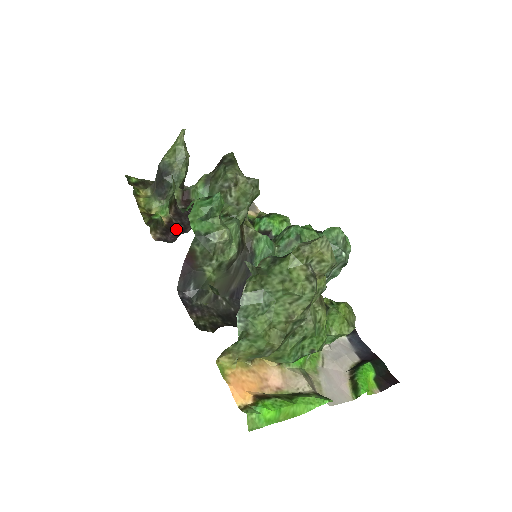
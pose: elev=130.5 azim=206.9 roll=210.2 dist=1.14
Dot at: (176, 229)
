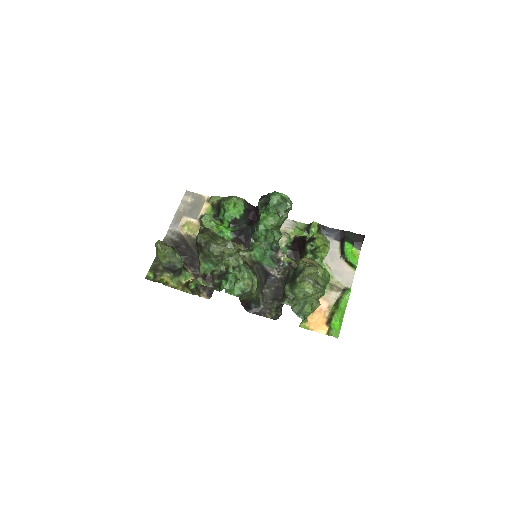
Dot at: occluded
